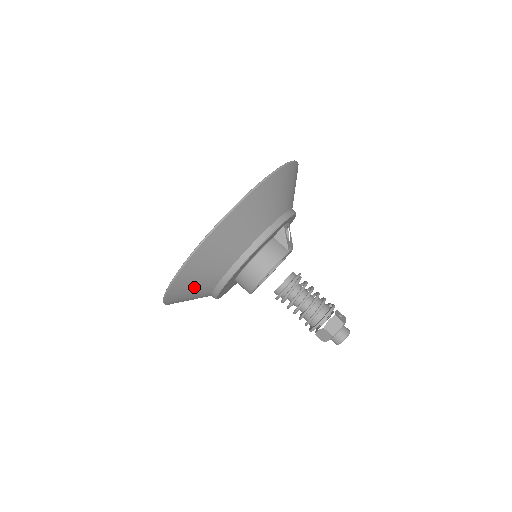
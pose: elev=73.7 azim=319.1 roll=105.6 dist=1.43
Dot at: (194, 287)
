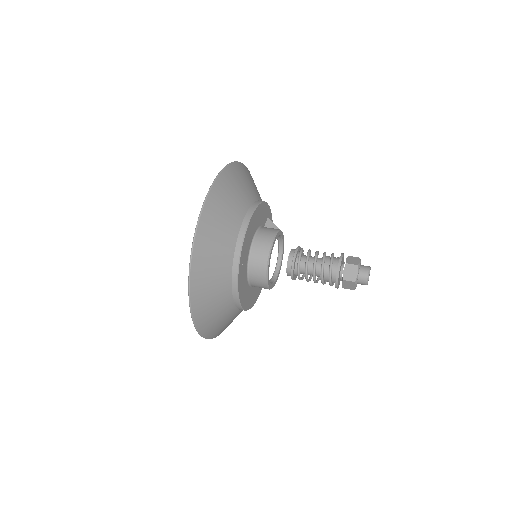
Dot at: (216, 247)
